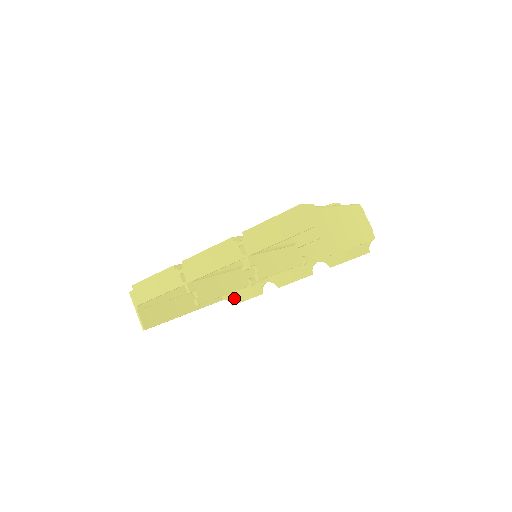
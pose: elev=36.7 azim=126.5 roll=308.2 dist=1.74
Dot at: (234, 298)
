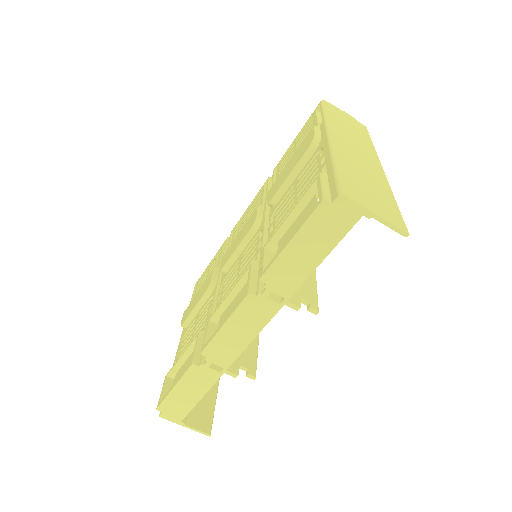
Dot at: occluded
